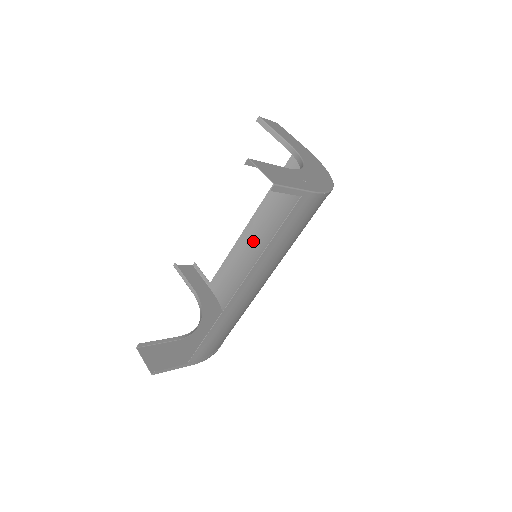
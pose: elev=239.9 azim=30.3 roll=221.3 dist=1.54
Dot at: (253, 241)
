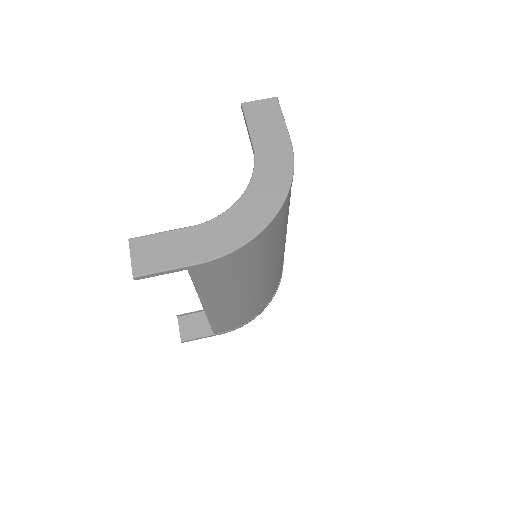
Dot at: occluded
